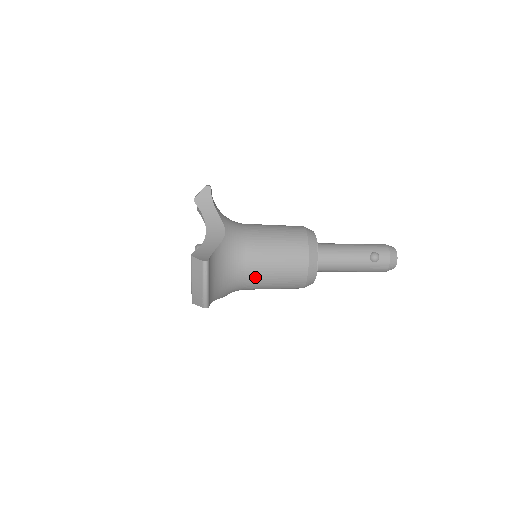
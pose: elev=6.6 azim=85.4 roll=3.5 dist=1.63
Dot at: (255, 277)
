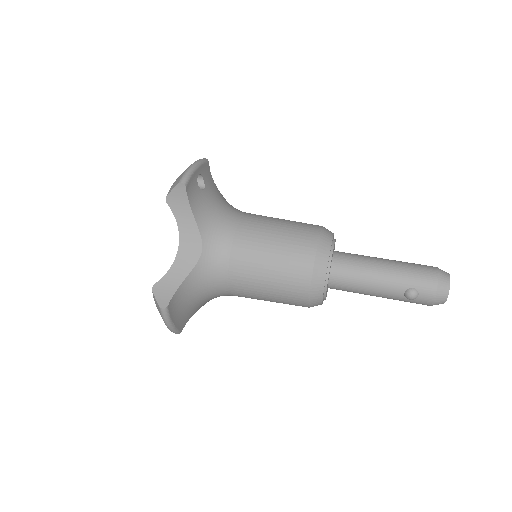
Dot at: (243, 296)
